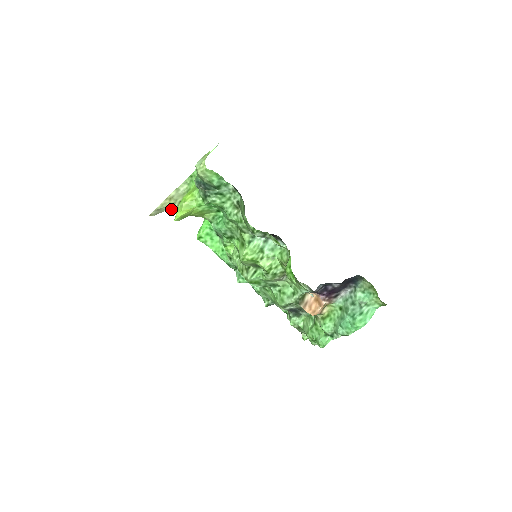
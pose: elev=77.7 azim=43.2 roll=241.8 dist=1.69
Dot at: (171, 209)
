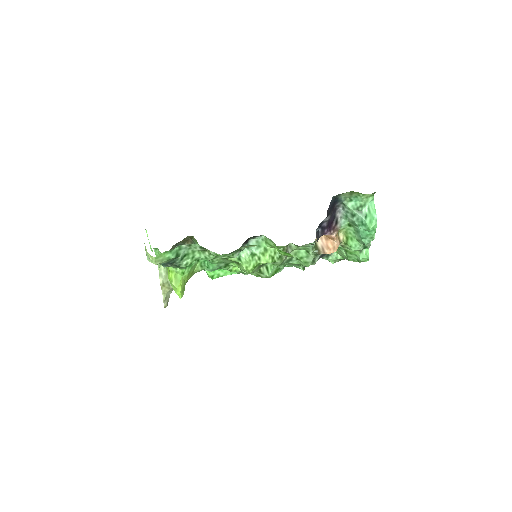
Dot at: (172, 289)
